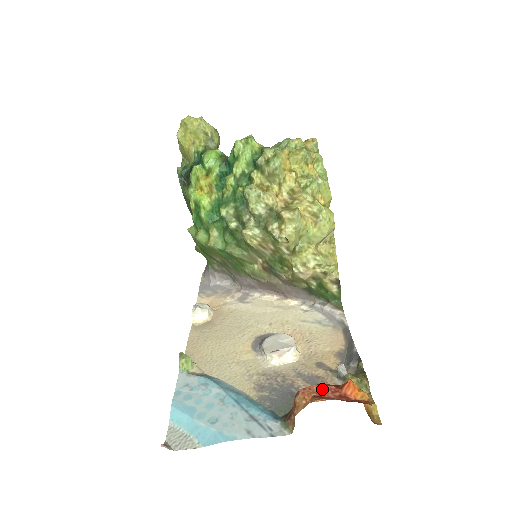
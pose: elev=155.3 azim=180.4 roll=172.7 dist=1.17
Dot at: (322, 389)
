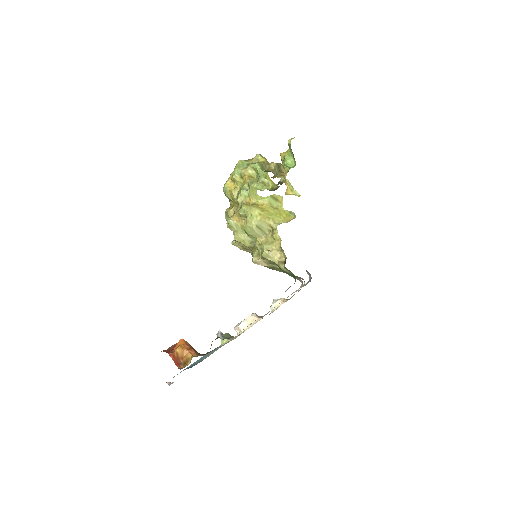
Dot at: (174, 346)
